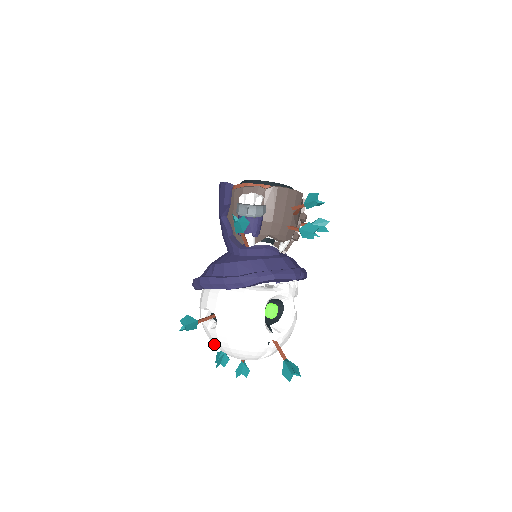
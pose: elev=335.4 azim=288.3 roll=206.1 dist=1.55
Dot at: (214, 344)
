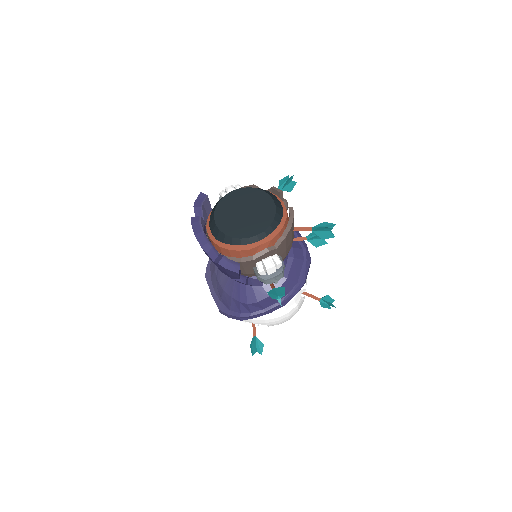
Dot at: occluded
